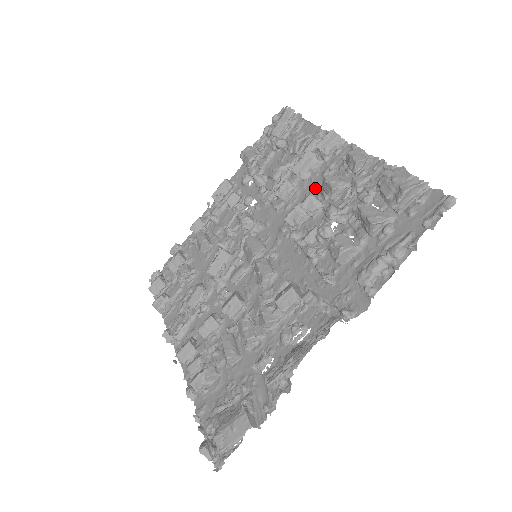
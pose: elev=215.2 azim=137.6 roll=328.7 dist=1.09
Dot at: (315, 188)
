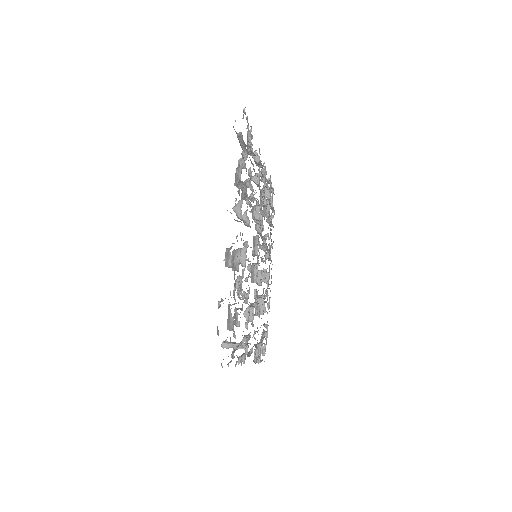
Dot at: occluded
